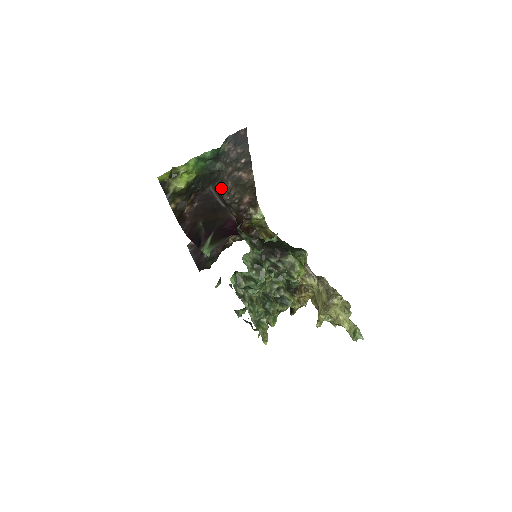
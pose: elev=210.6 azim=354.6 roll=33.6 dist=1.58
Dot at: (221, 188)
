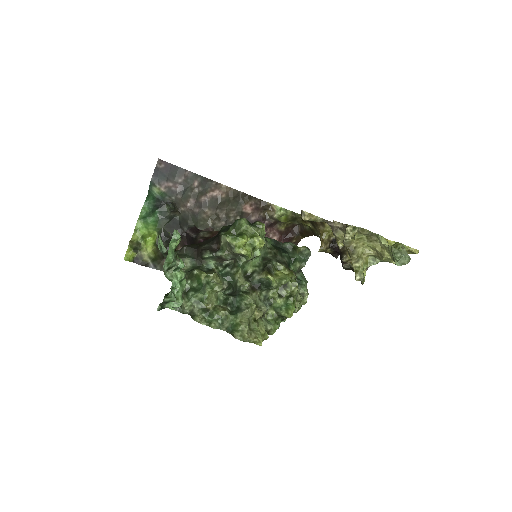
Dot at: (203, 221)
